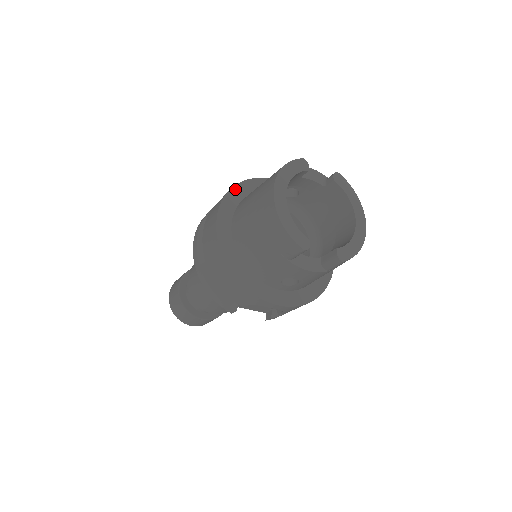
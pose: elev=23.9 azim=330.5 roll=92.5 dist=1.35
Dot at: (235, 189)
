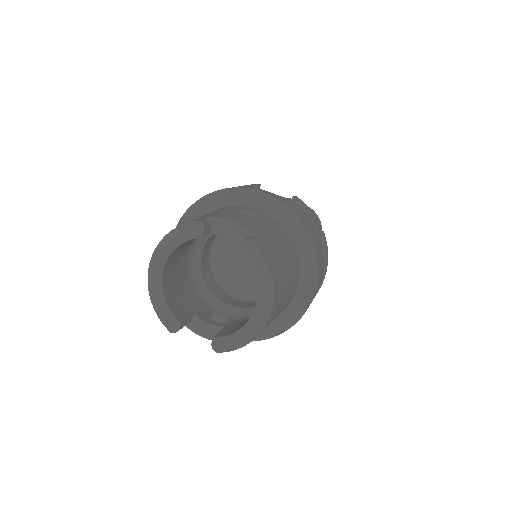
Dot at: (198, 204)
